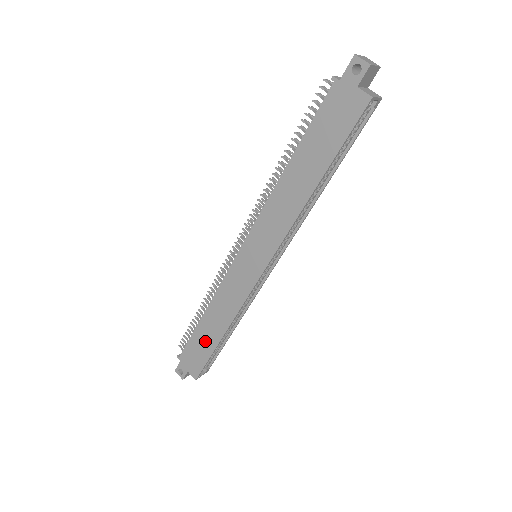
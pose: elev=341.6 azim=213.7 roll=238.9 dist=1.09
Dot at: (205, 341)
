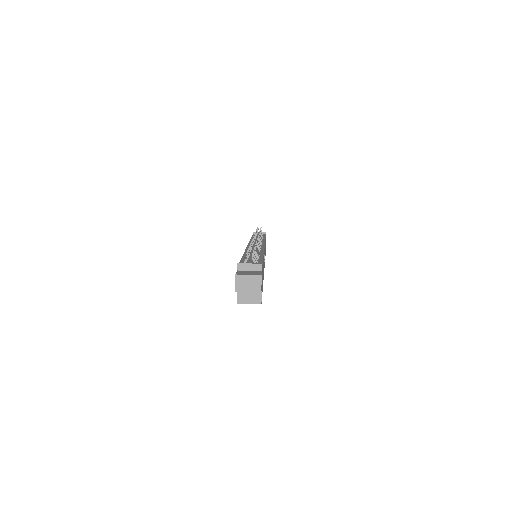
Dot at: occluded
